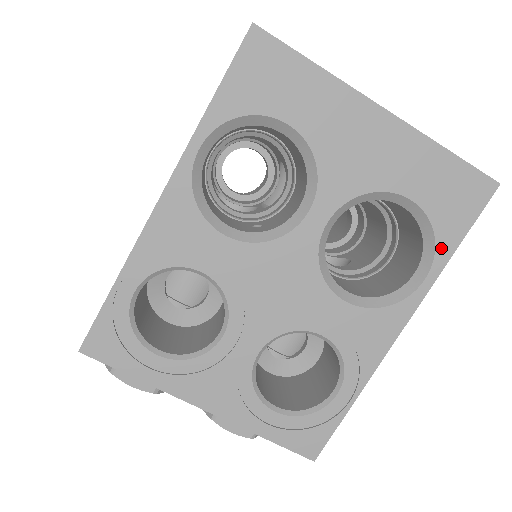
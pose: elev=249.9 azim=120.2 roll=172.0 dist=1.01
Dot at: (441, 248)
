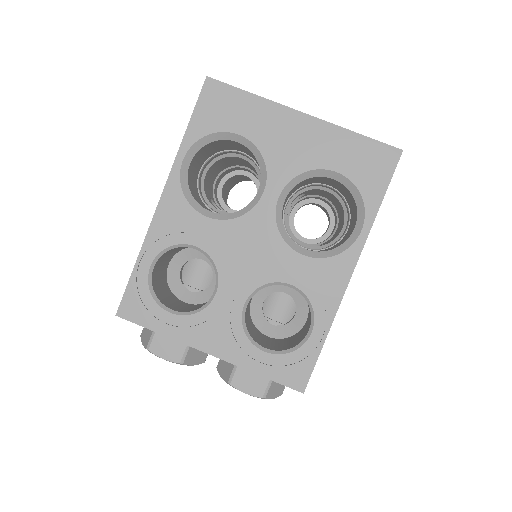
Dot at: (369, 204)
